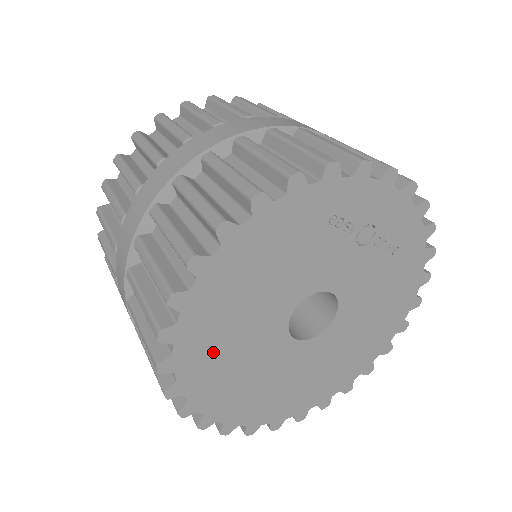
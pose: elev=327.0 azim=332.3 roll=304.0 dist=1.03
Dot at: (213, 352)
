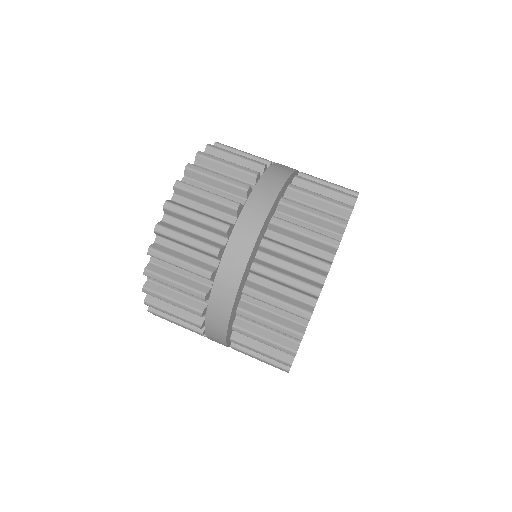
Dot at: occluded
